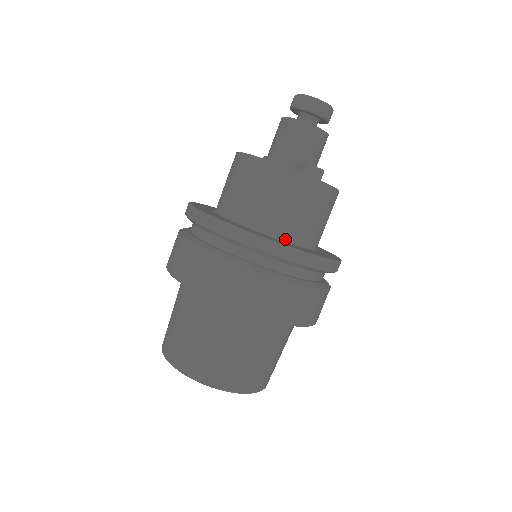
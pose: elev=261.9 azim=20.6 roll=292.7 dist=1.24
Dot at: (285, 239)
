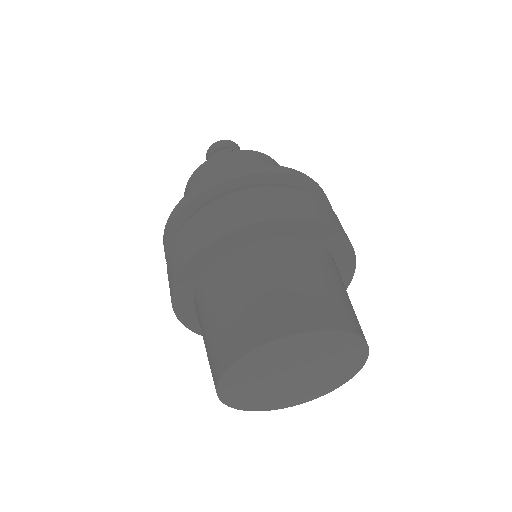
Dot at: occluded
